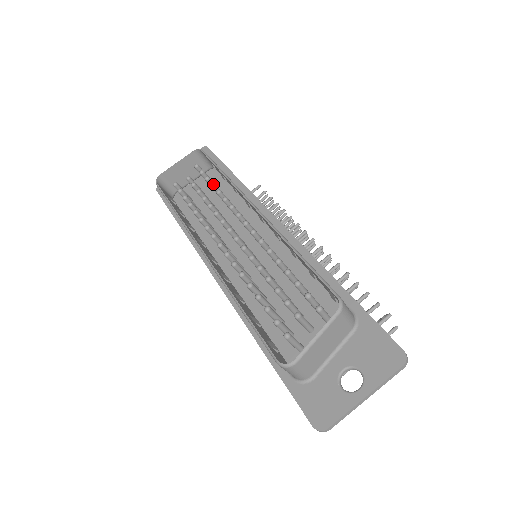
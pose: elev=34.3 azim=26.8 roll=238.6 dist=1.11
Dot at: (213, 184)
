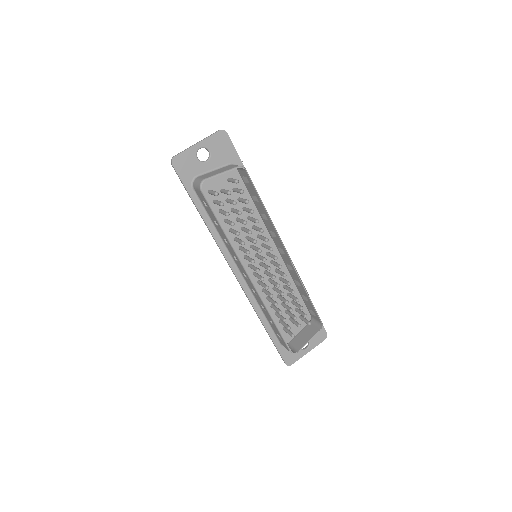
Dot at: occluded
